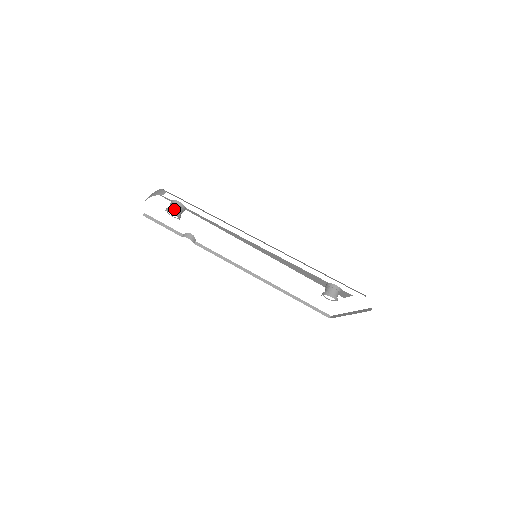
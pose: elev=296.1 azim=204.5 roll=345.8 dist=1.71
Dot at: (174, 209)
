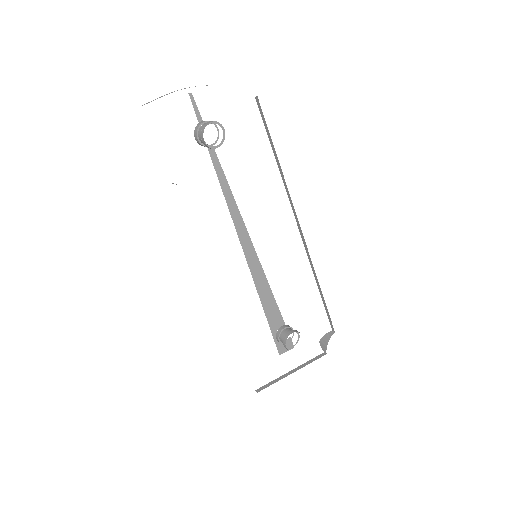
Dot at: occluded
